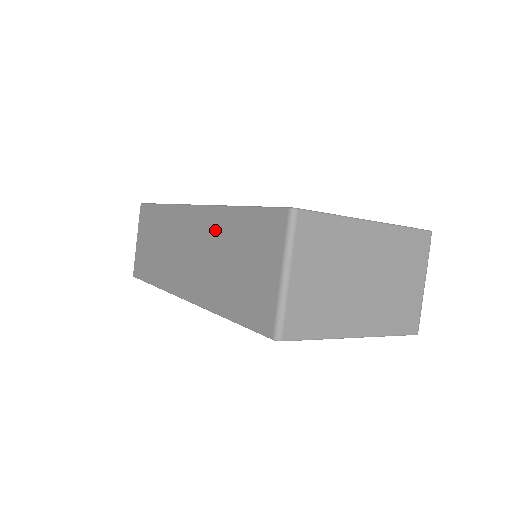
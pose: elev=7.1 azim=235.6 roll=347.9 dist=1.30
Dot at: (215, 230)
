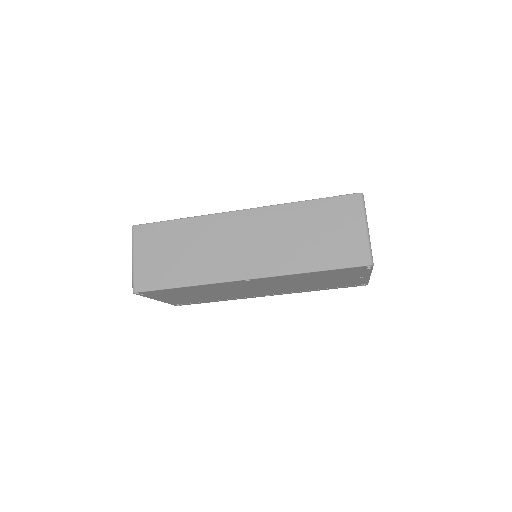
Dot at: (281, 220)
